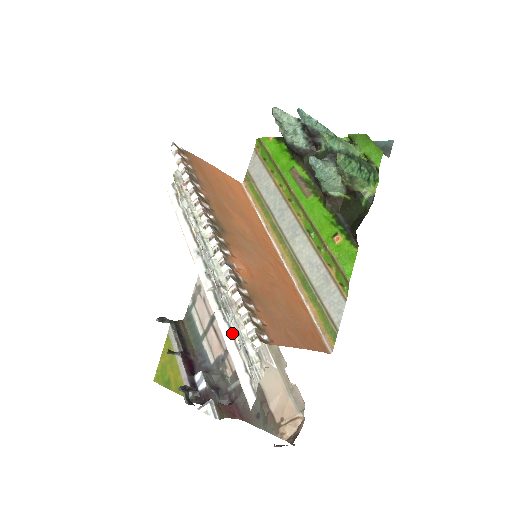
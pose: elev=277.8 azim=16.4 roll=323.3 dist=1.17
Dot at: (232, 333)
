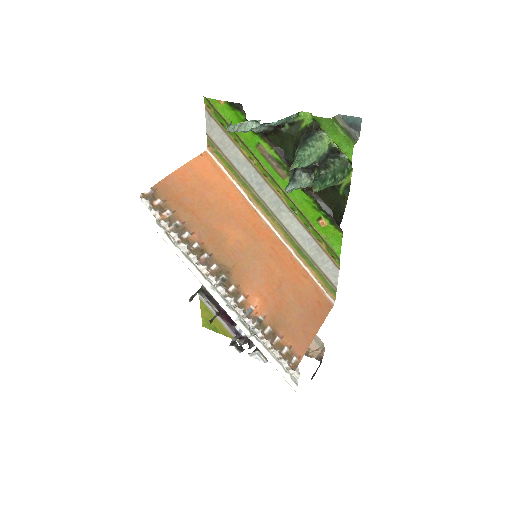
Dot at: (267, 349)
